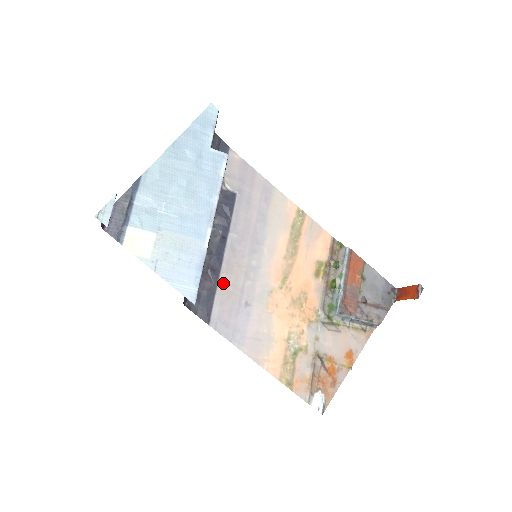
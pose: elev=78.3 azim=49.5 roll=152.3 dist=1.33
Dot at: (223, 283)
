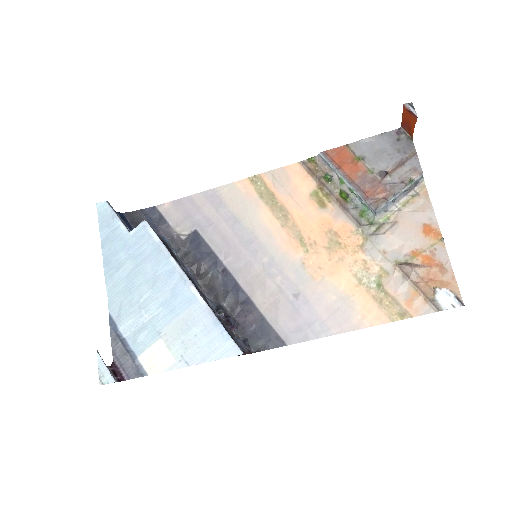
Dot at: (261, 303)
